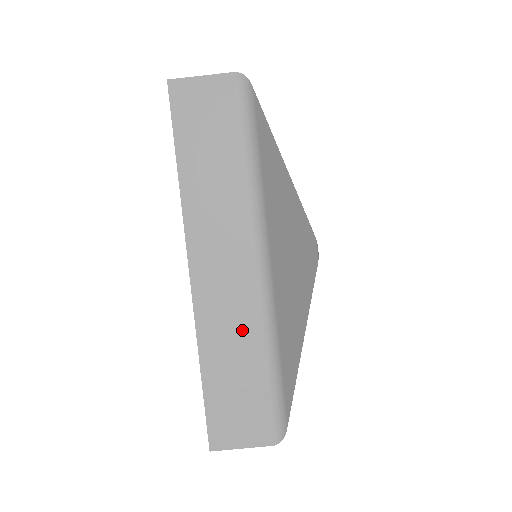
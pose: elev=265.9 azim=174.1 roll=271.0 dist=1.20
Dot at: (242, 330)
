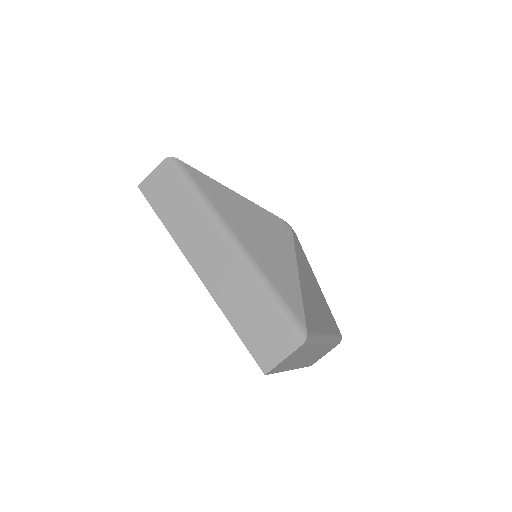
Dot at: (240, 284)
